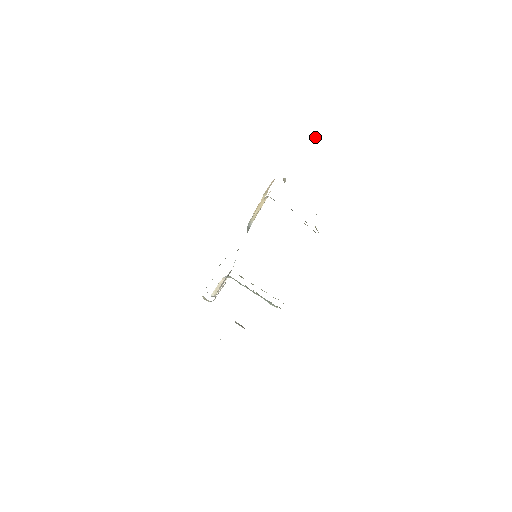
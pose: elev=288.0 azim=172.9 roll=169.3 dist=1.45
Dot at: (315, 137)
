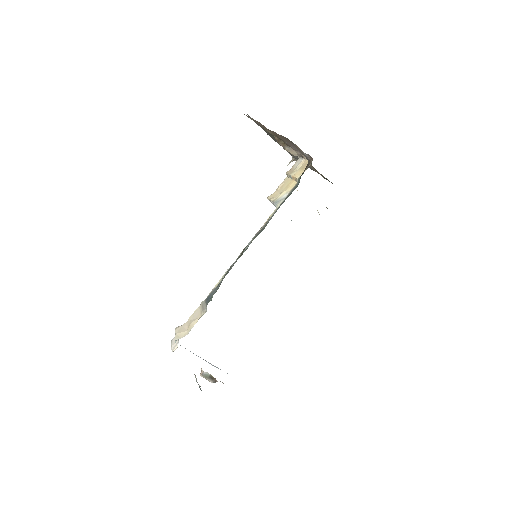
Dot at: (288, 164)
